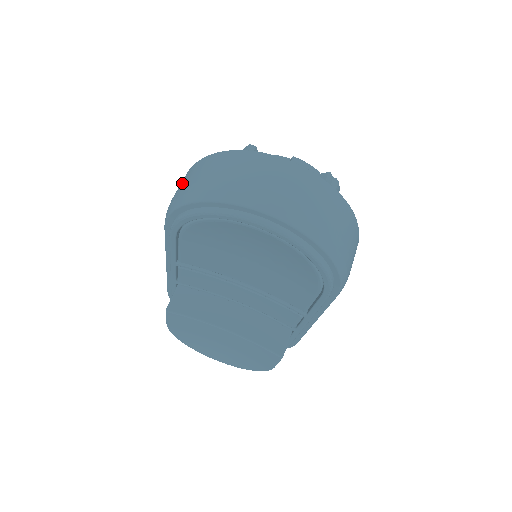
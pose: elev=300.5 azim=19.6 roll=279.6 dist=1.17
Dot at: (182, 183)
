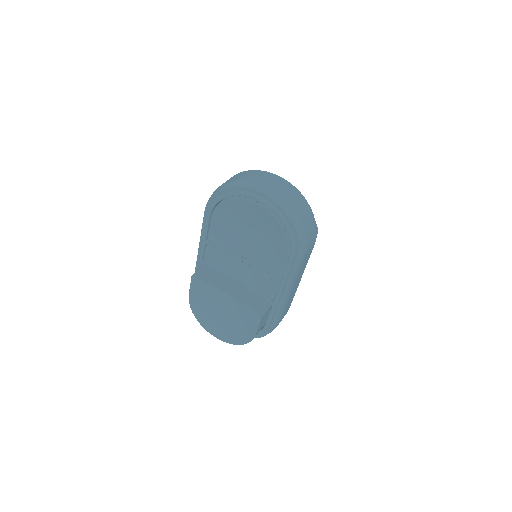
Dot at: occluded
